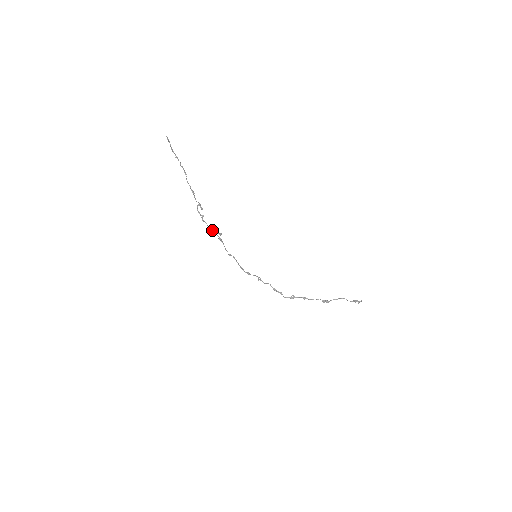
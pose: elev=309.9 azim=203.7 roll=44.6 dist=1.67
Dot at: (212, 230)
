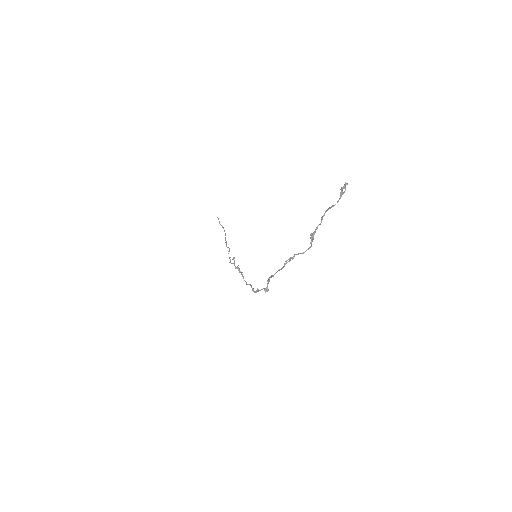
Dot at: occluded
